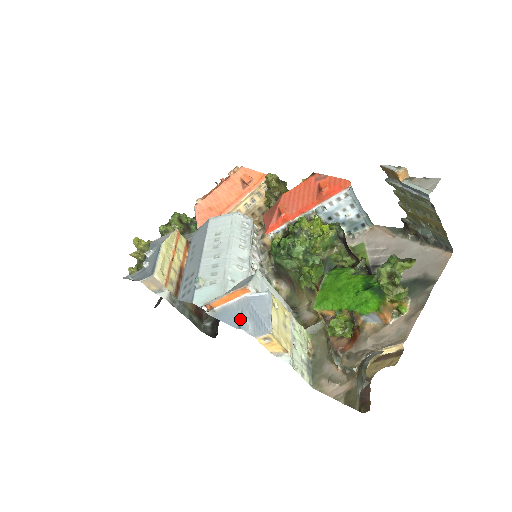
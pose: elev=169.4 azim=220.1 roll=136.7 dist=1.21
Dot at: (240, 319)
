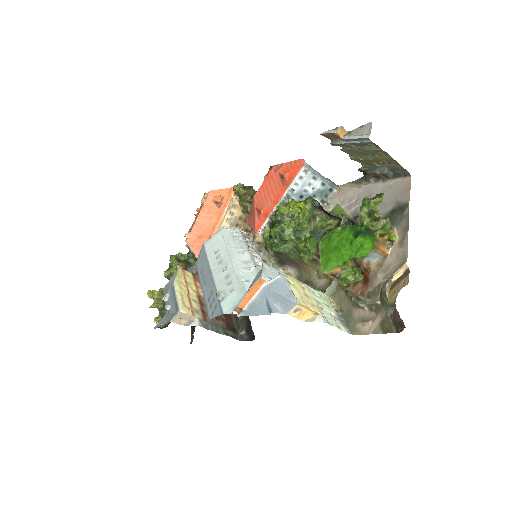
Dot at: (268, 306)
